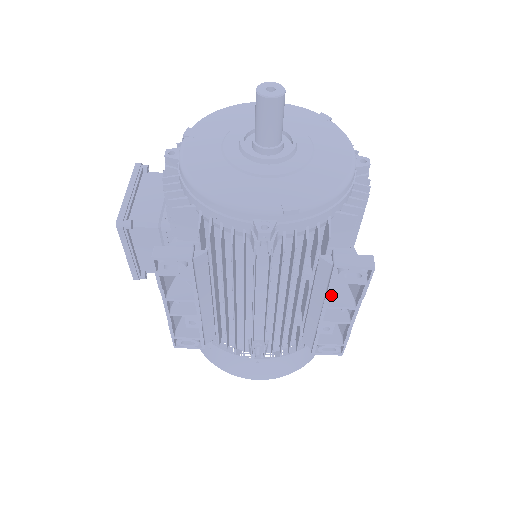
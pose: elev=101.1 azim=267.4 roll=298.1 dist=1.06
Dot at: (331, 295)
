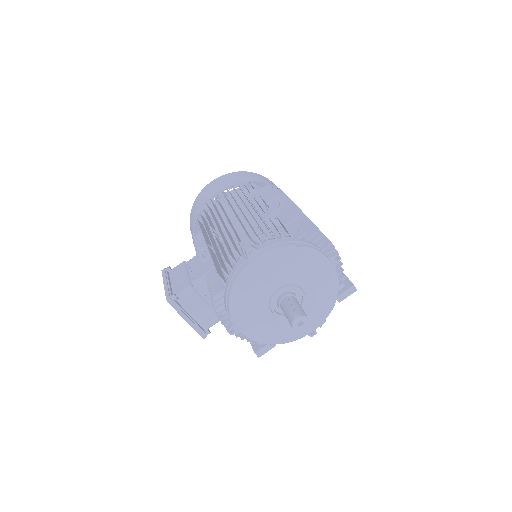
Dot at: occluded
